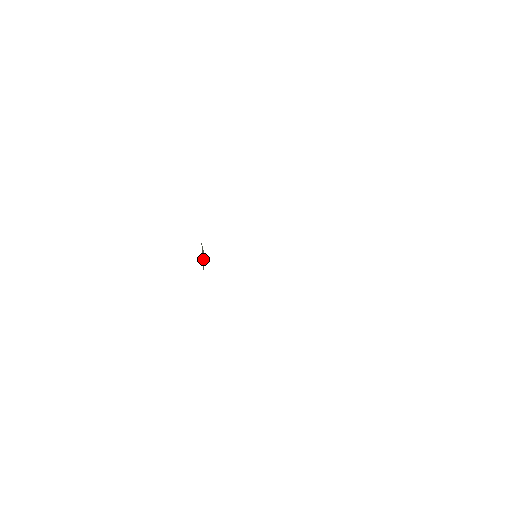
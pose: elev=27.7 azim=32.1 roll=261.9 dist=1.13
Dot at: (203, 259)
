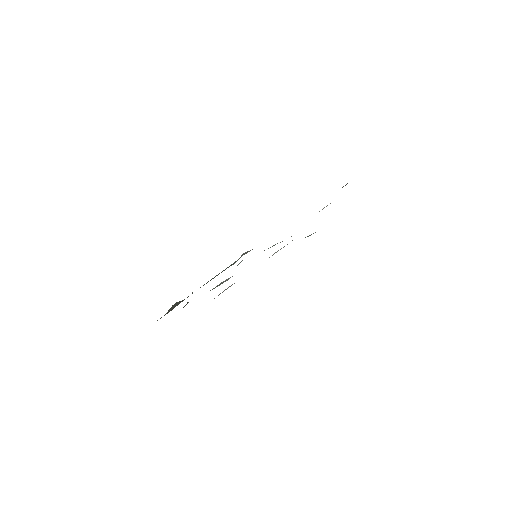
Dot at: (185, 305)
